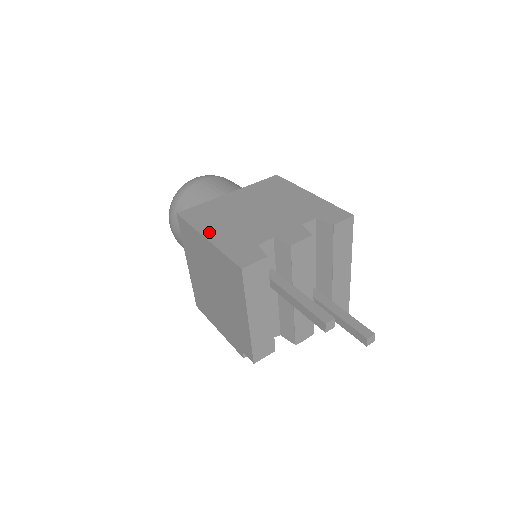
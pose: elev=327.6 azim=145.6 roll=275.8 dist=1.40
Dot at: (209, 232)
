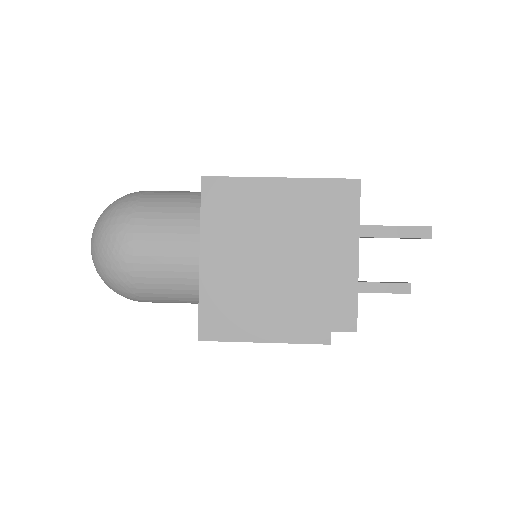
Dot at: occluded
